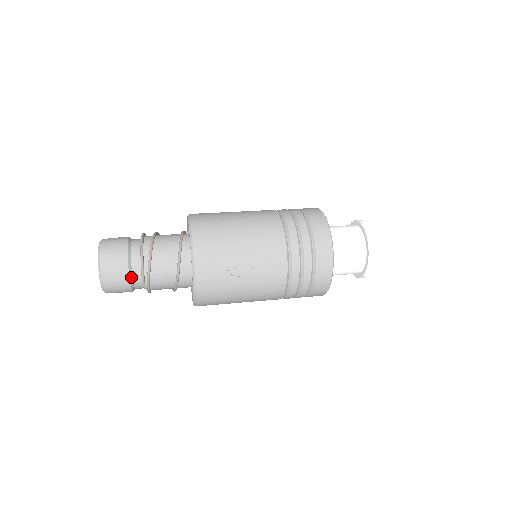
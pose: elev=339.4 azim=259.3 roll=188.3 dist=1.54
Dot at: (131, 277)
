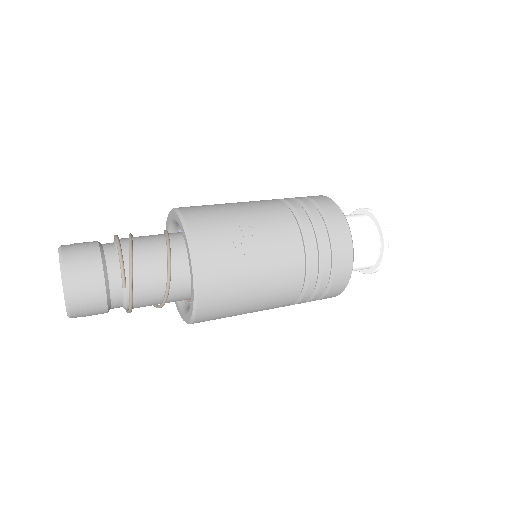
Dot at: (107, 281)
